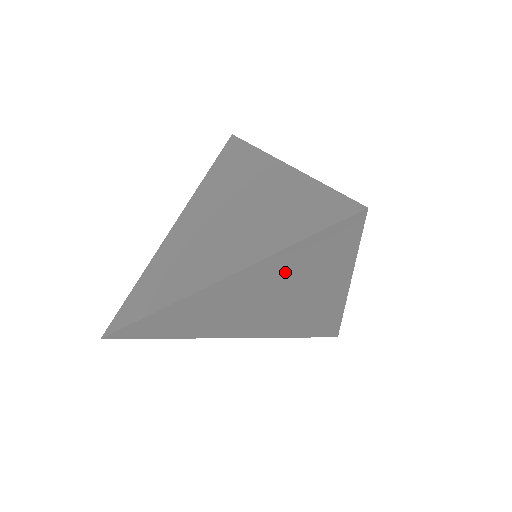
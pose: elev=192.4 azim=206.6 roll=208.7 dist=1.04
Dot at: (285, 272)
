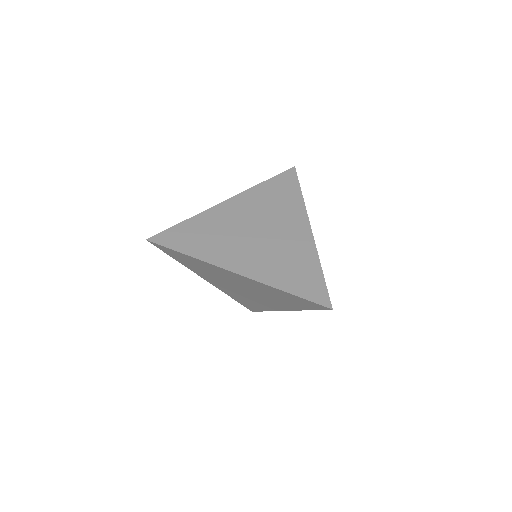
Dot at: (271, 292)
